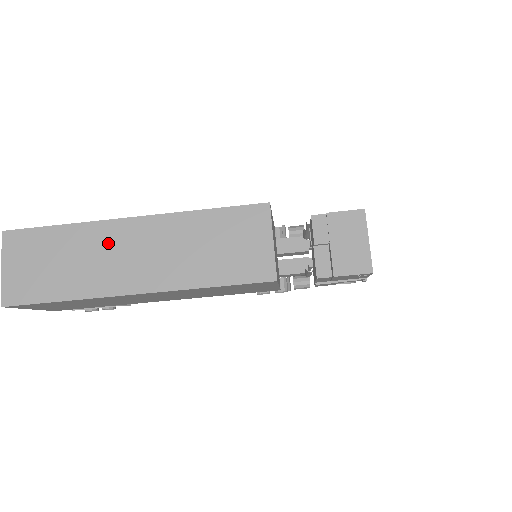
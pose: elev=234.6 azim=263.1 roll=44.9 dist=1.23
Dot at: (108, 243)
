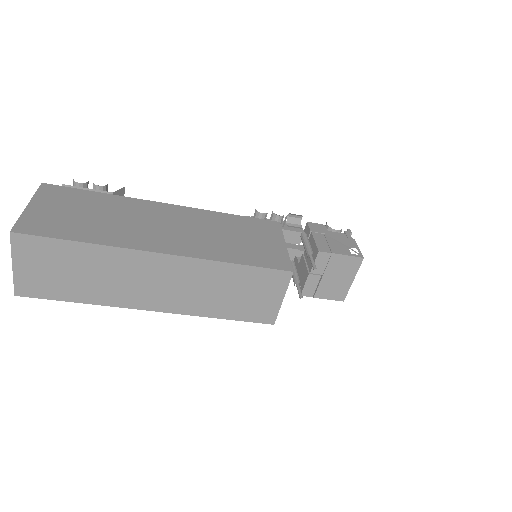
Dot at: (132, 269)
